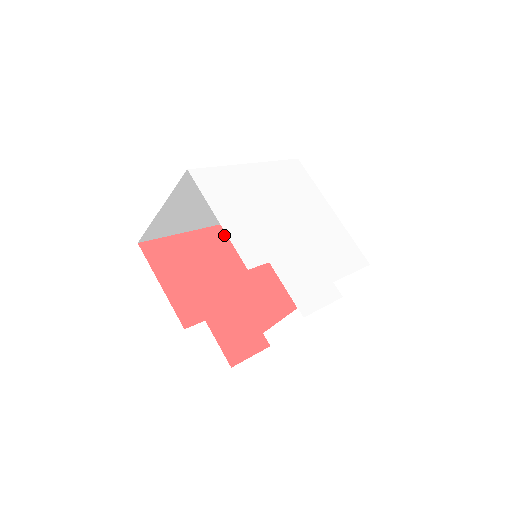
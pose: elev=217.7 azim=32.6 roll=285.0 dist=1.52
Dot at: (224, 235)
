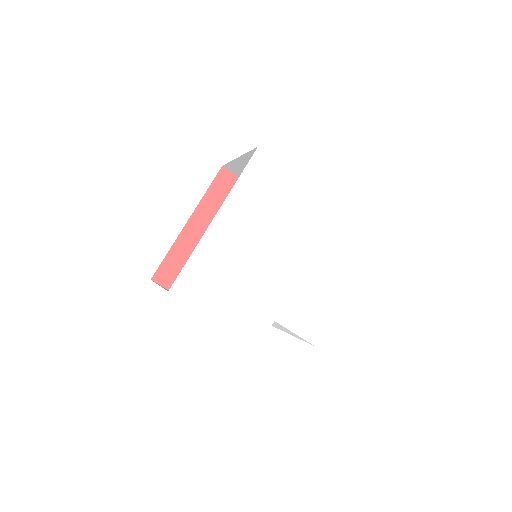
Dot at: (214, 203)
